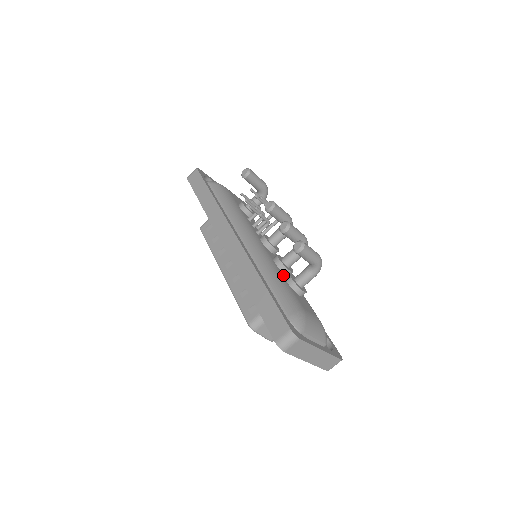
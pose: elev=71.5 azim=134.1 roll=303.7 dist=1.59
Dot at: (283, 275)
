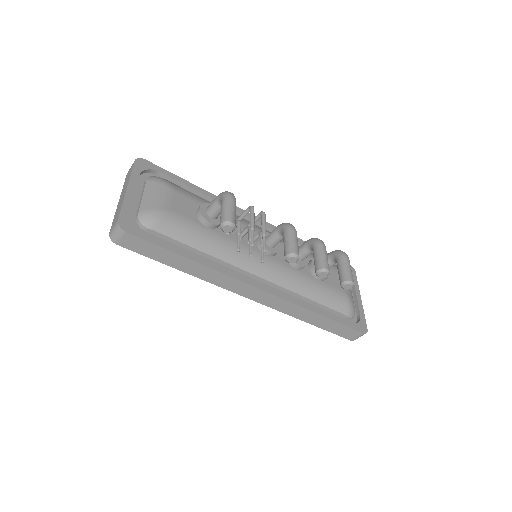
Dot at: (309, 274)
